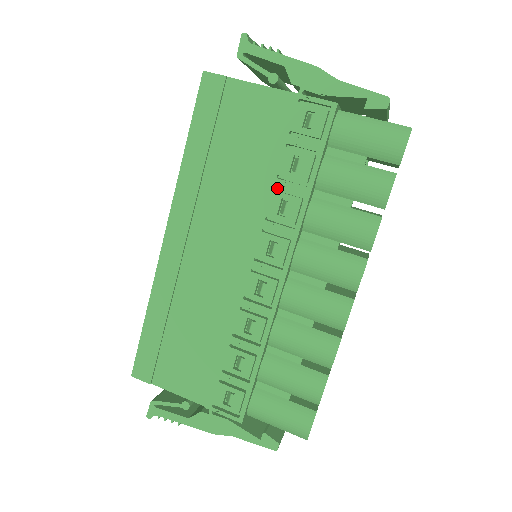
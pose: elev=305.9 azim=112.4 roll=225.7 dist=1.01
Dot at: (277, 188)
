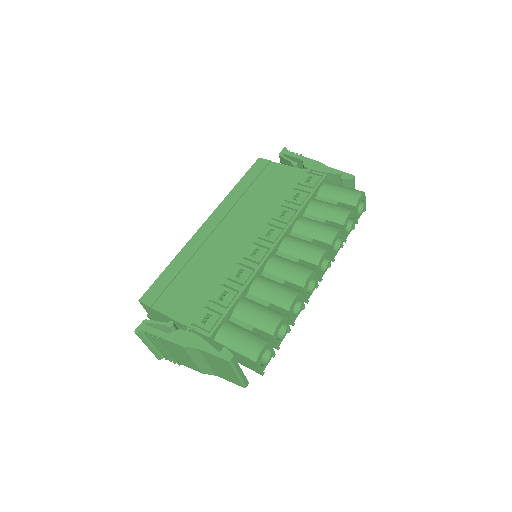
Dot at: occluded
